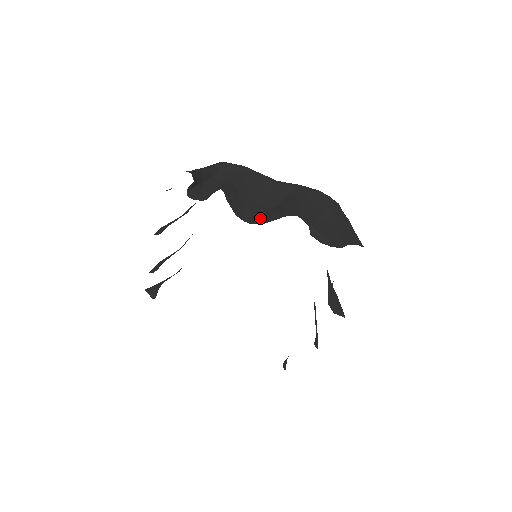
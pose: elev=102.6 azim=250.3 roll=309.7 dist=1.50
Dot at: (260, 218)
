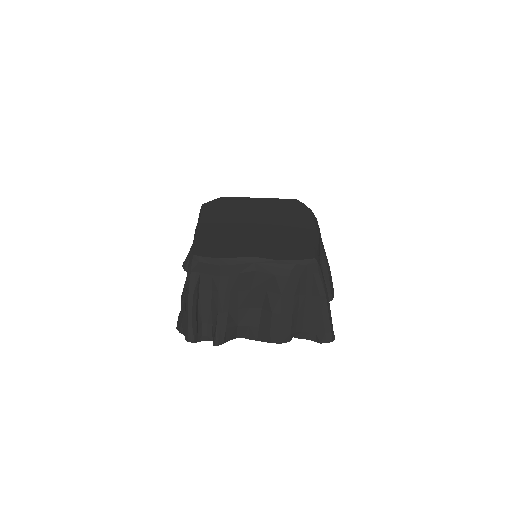
Dot at: (254, 333)
